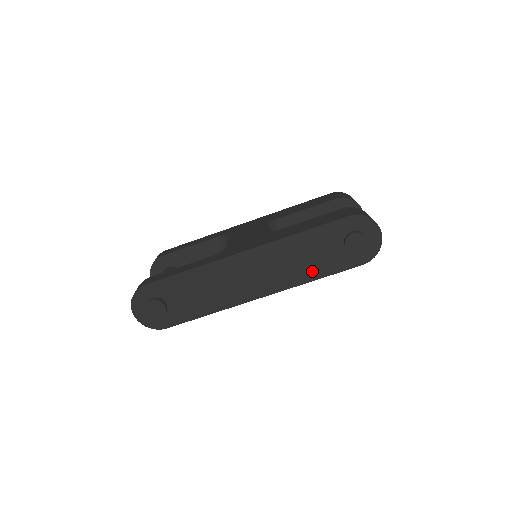
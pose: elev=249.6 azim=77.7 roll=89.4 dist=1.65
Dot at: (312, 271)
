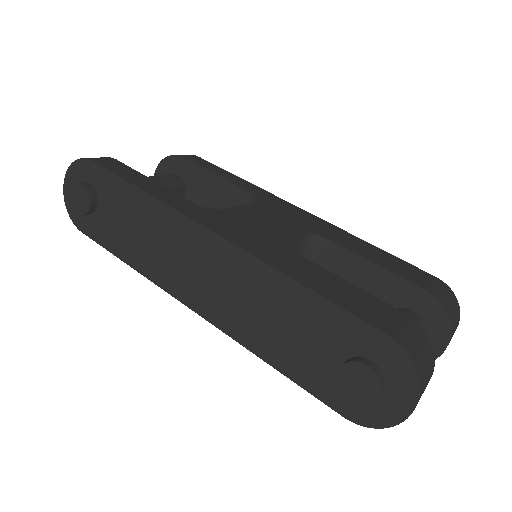
Dot at: (272, 347)
